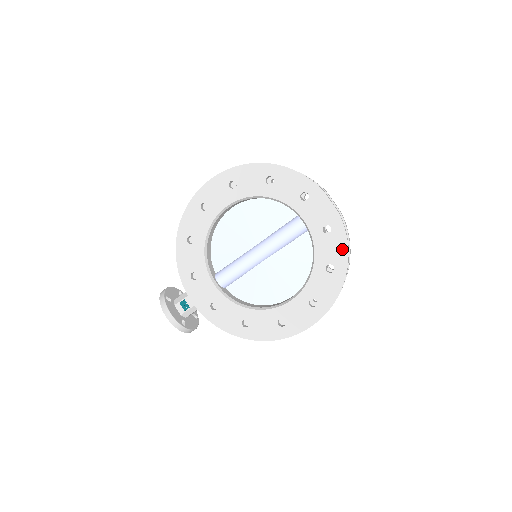
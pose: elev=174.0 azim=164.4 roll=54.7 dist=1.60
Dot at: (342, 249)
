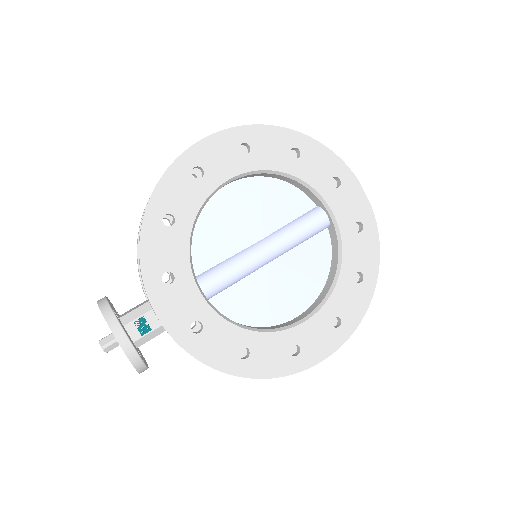
Dot at: (373, 254)
